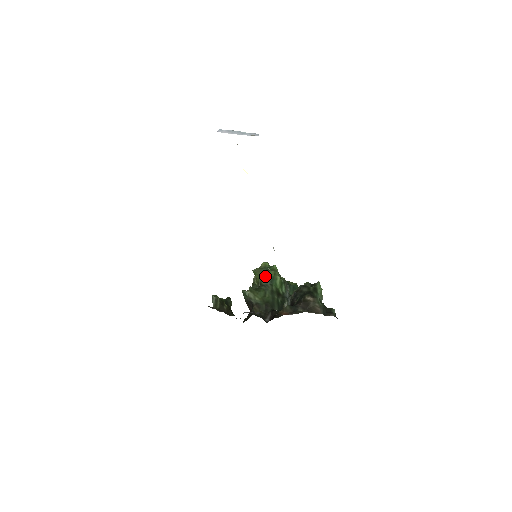
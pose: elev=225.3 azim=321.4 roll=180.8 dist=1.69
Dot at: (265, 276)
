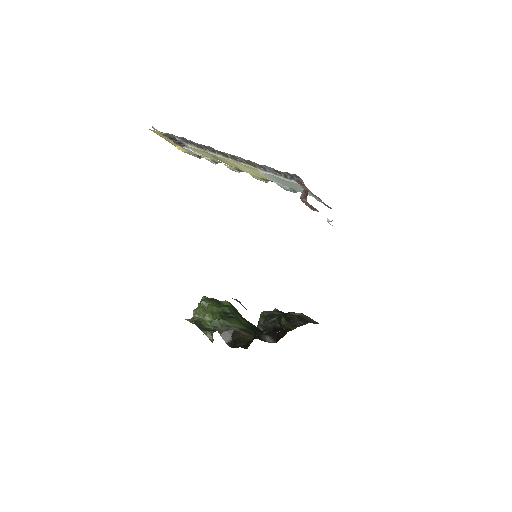
Dot at: (222, 305)
